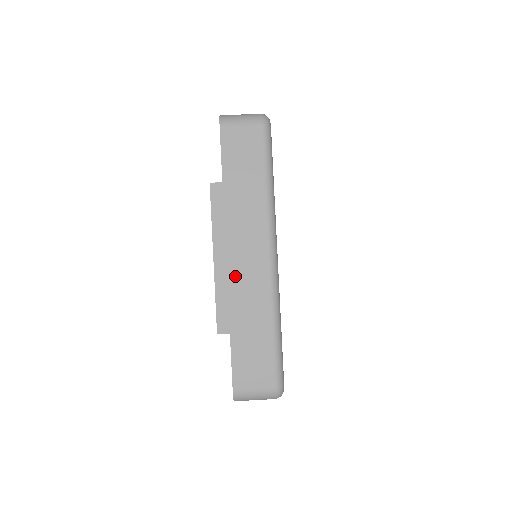
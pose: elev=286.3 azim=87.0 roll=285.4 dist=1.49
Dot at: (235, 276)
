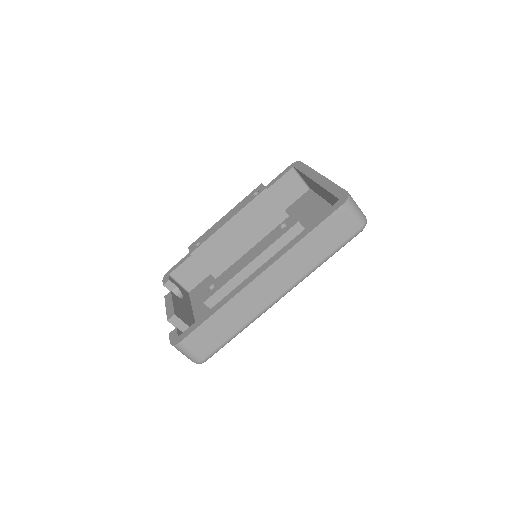
Dot at: (252, 288)
